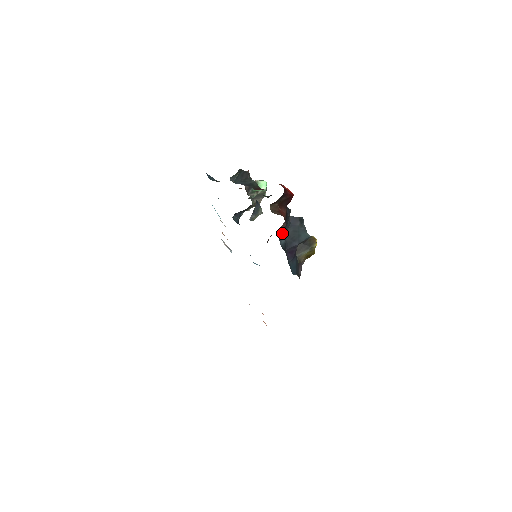
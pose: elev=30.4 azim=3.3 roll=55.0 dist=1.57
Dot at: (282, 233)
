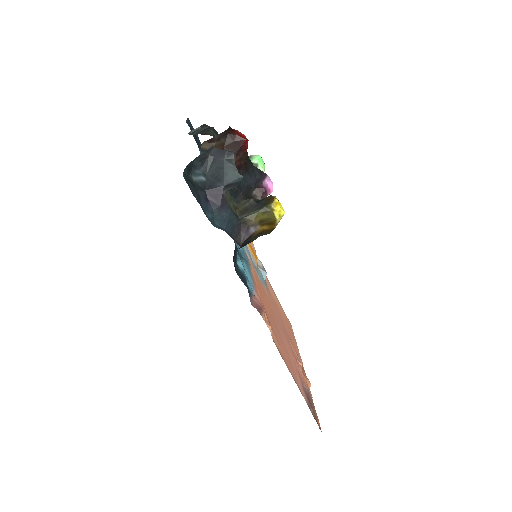
Dot at: (195, 164)
